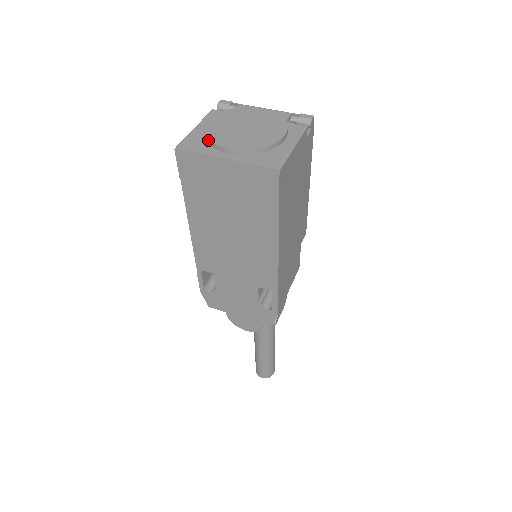
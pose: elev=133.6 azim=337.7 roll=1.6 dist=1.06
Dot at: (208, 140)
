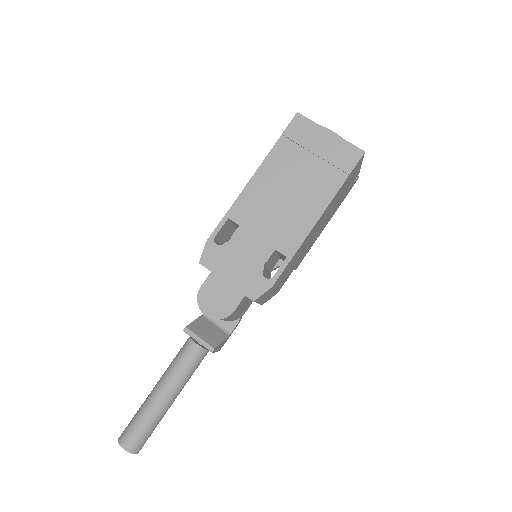
Dot at: occluded
